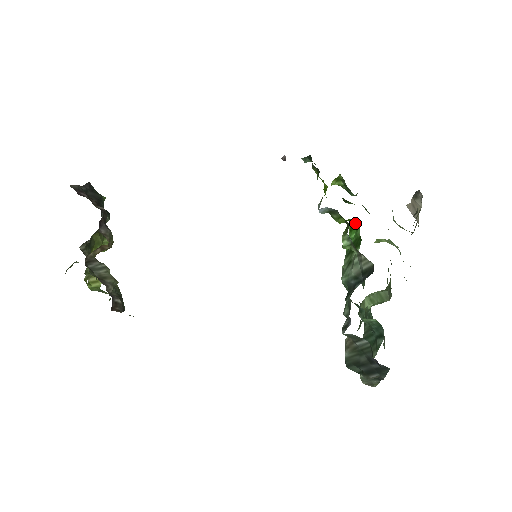
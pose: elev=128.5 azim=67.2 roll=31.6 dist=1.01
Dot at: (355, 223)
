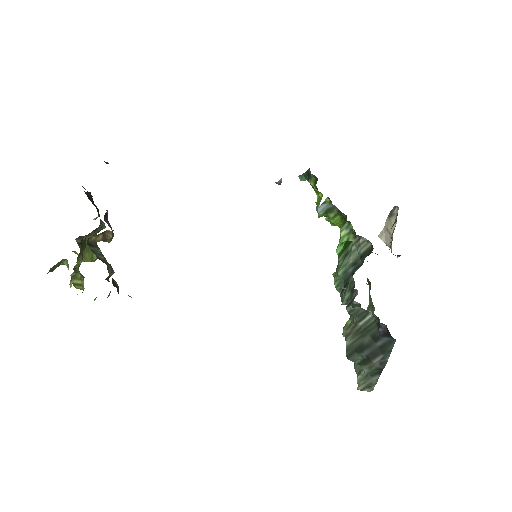
Dot at: occluded
